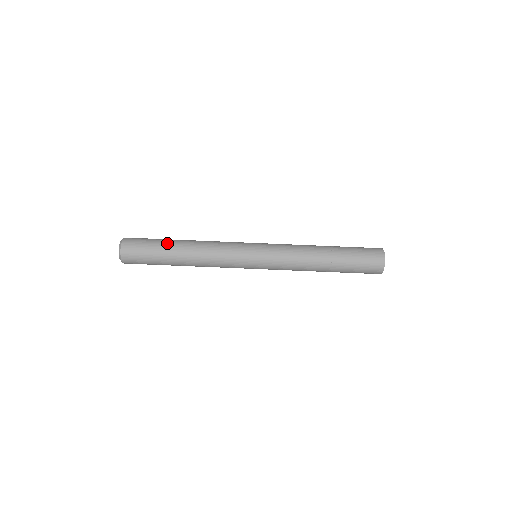
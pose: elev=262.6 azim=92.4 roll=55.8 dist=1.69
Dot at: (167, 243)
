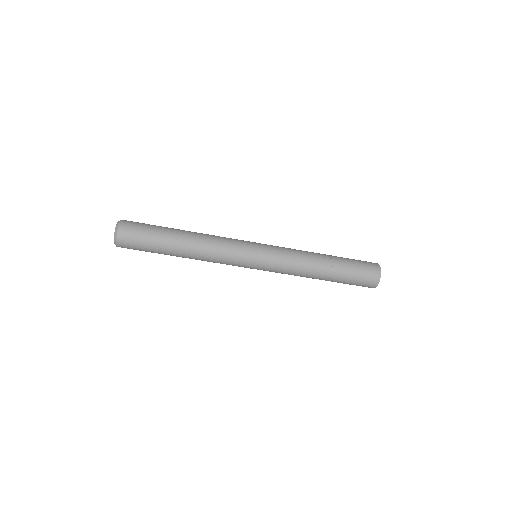
Dot at: (164, 250)
